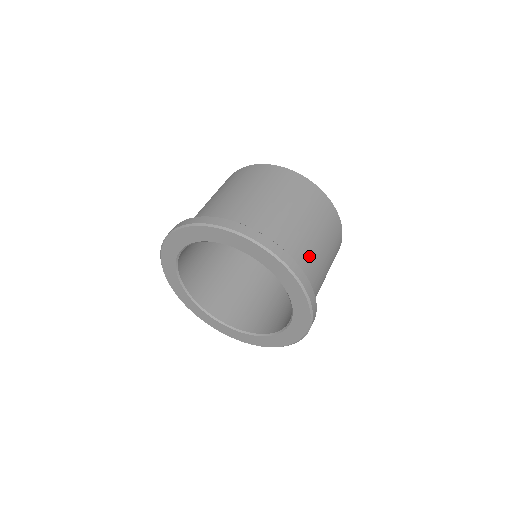
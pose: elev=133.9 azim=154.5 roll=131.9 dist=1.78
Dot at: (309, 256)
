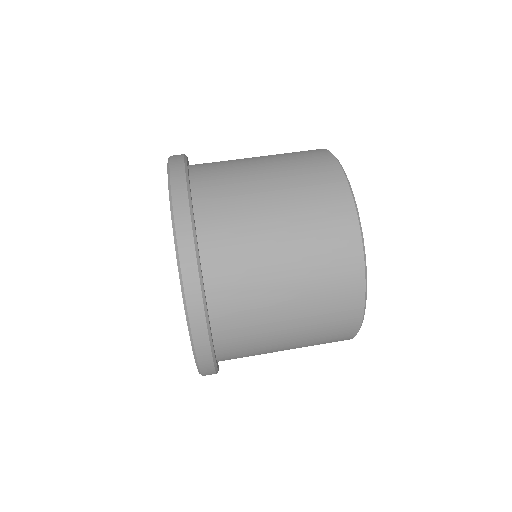
Dot at: occluded
